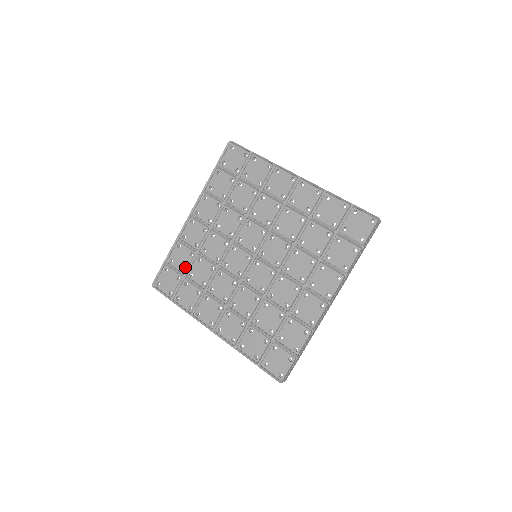
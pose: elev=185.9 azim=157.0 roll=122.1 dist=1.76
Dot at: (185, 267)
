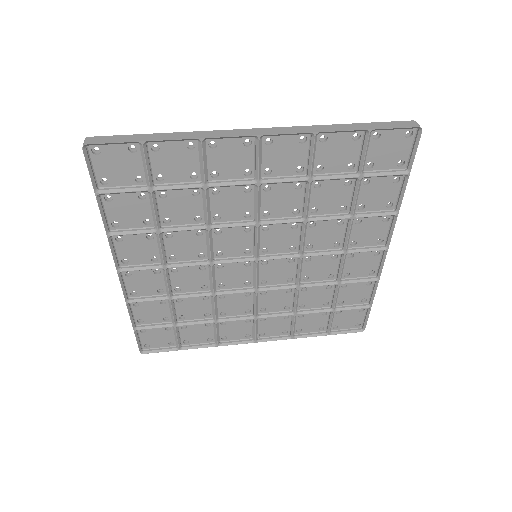
Dot at: (167, 316)
